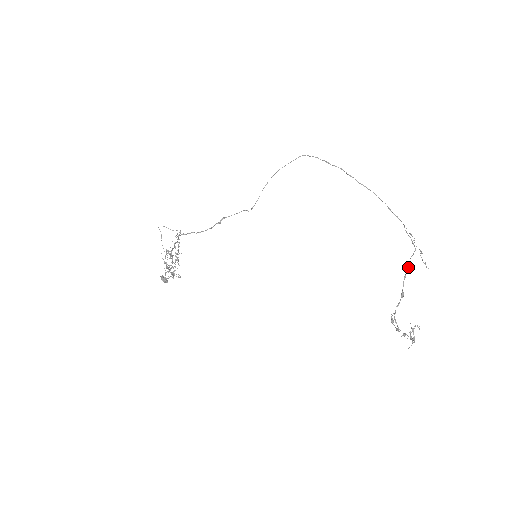
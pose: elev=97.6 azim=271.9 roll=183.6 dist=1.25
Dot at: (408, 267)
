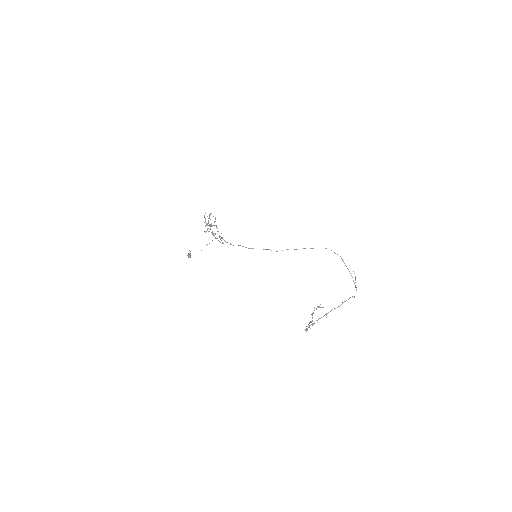
Dot at: occluded
